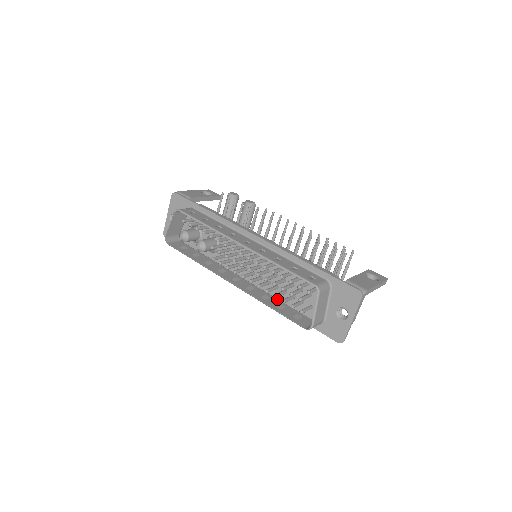
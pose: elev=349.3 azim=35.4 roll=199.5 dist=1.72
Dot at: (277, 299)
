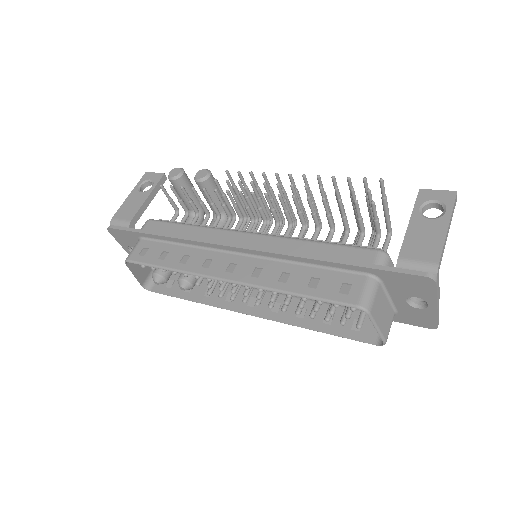
Dot at: occluded
